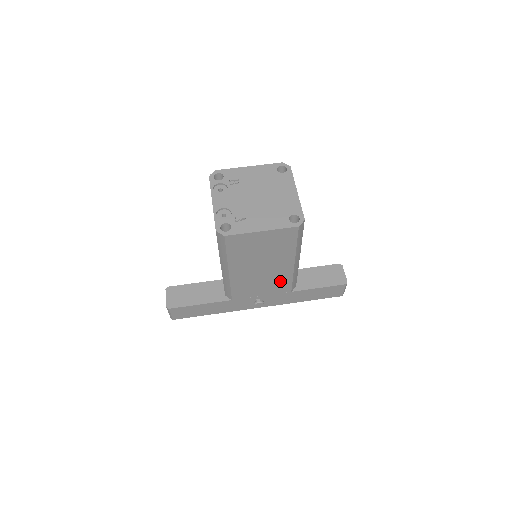
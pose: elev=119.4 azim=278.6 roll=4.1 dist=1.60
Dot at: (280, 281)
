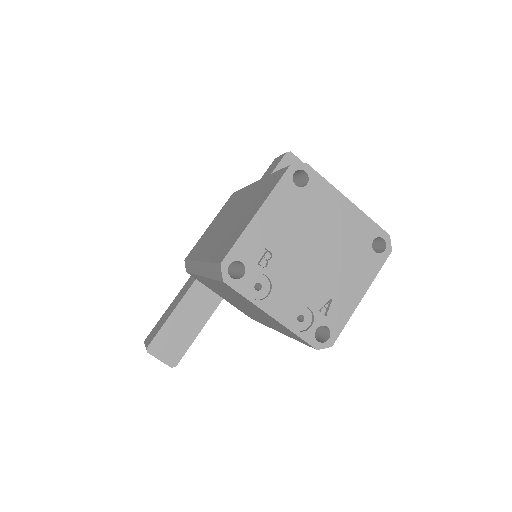
Dot at: occluded
